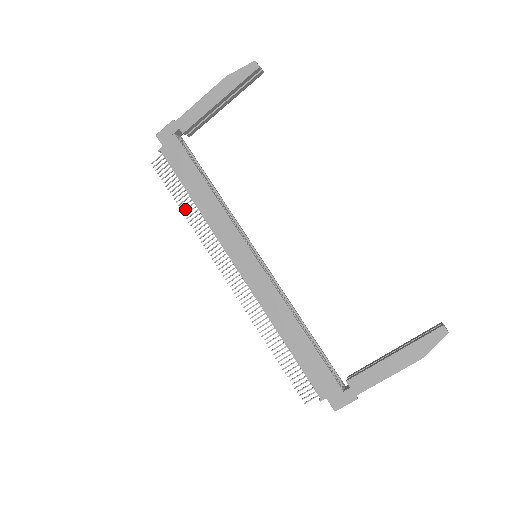
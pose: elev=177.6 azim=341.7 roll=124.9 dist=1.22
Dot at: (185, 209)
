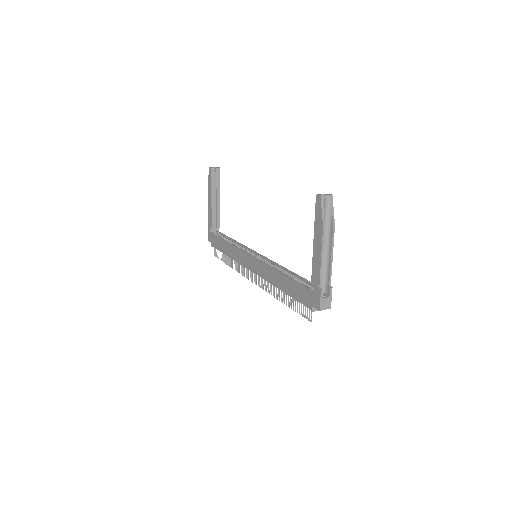
Dot at: (229, 264)
